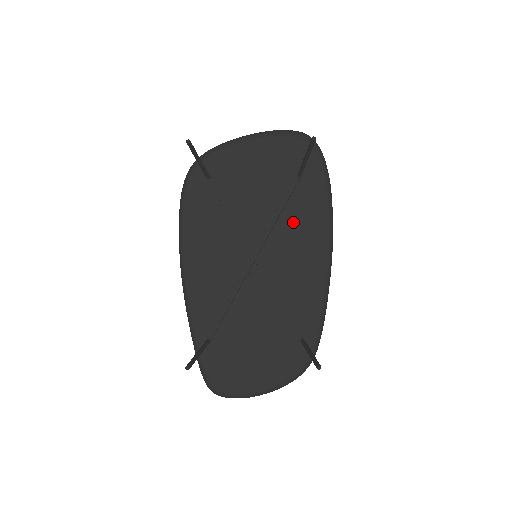
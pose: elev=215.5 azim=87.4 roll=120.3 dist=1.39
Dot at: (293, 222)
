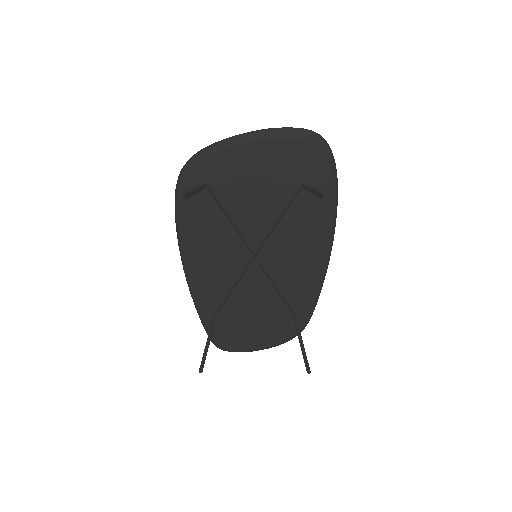
Dot at: (295, 228)
